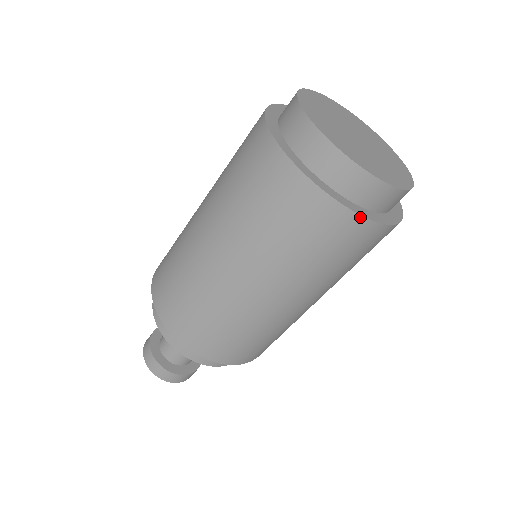
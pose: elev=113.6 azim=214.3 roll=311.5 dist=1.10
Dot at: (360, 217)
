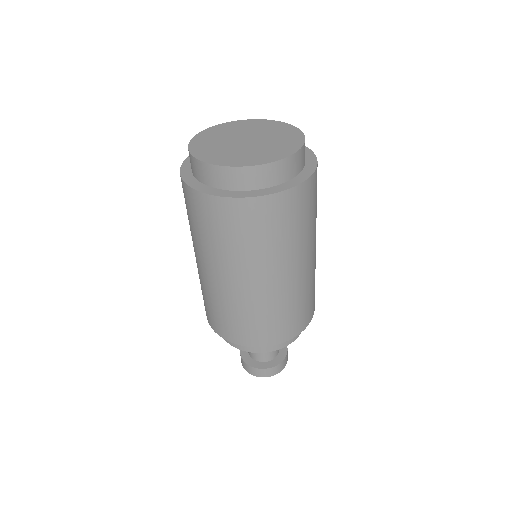
Dot at: (295, 188)
